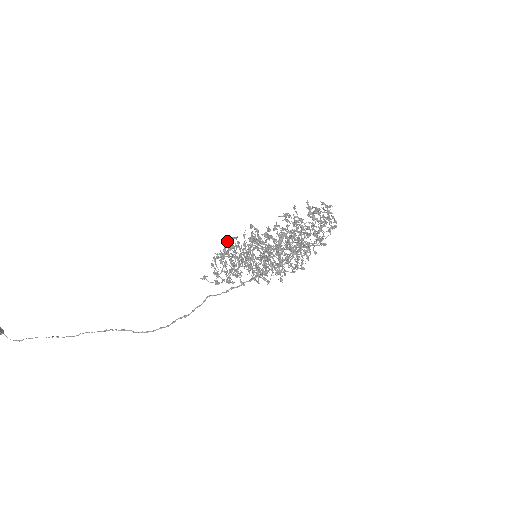
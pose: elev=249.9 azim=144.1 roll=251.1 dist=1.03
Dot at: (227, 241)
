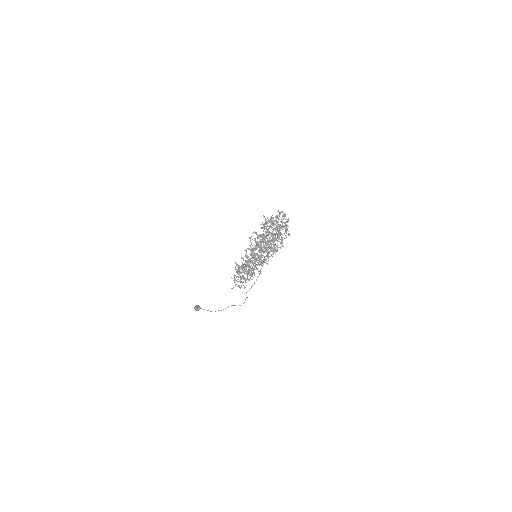
Dot at: occluded
